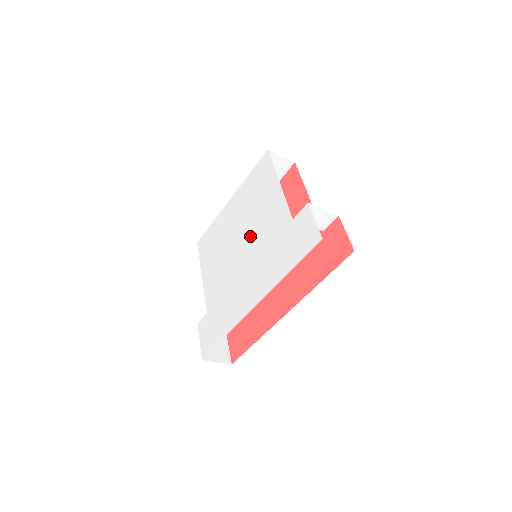
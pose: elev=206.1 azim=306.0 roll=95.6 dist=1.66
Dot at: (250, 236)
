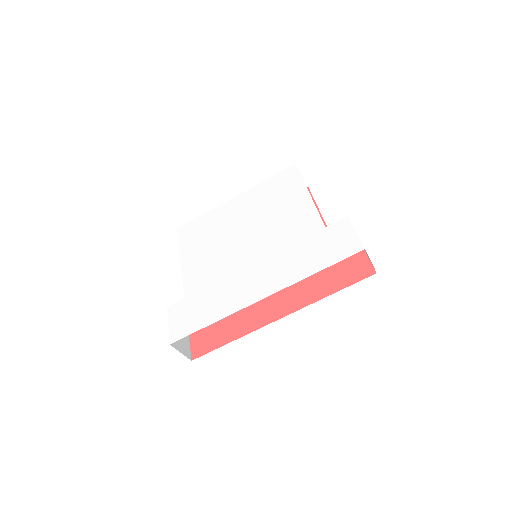
Dot at: (263, 233)
